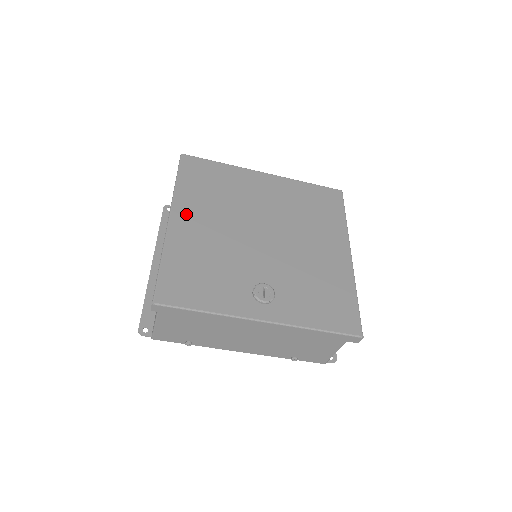
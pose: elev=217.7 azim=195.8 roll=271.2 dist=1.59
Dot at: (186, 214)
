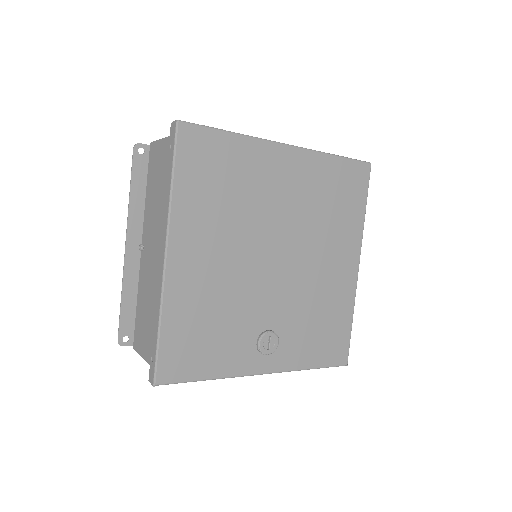
Dot at: (187, 245)
